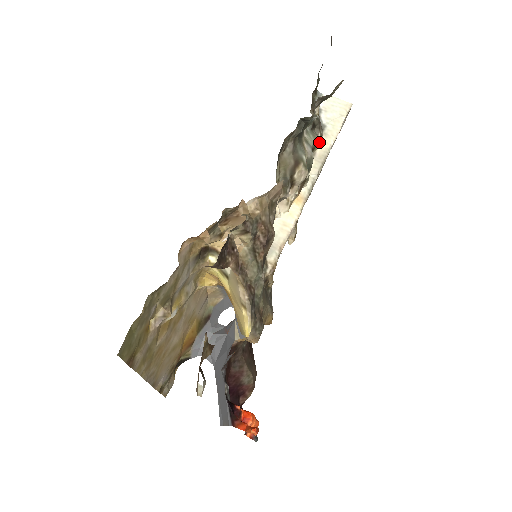
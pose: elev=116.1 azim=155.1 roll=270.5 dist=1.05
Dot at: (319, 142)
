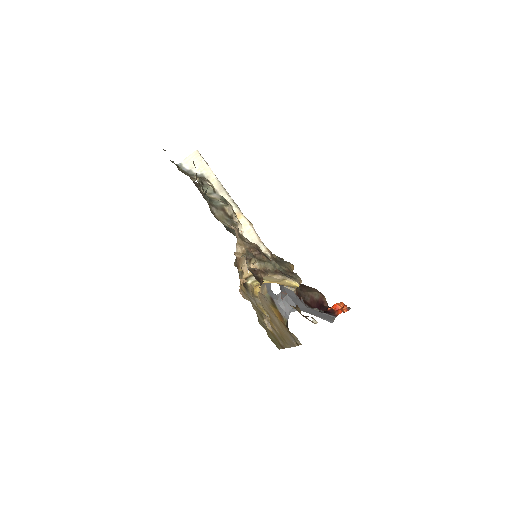
Dot at: (211, 184)
